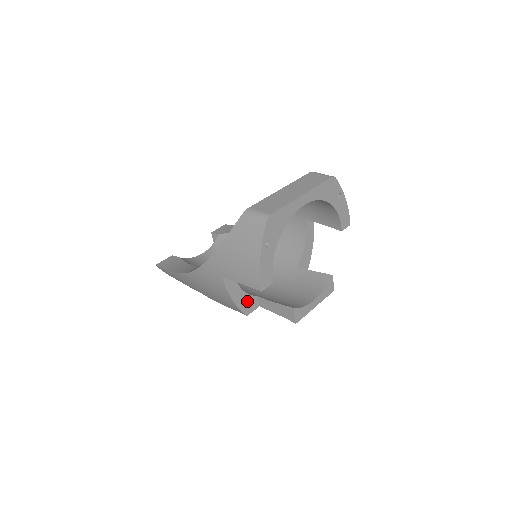
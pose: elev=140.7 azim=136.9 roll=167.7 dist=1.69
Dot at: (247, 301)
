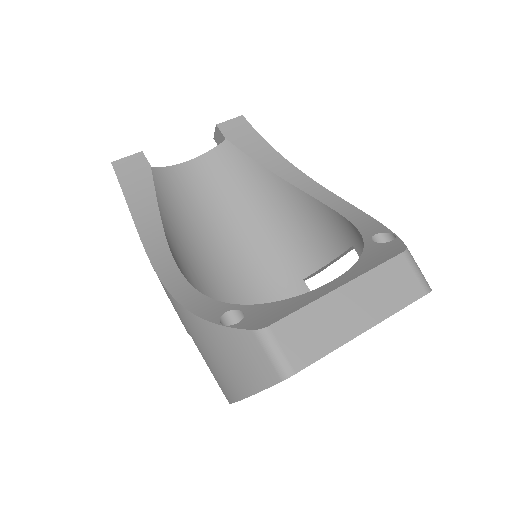
Dot at: occluded
